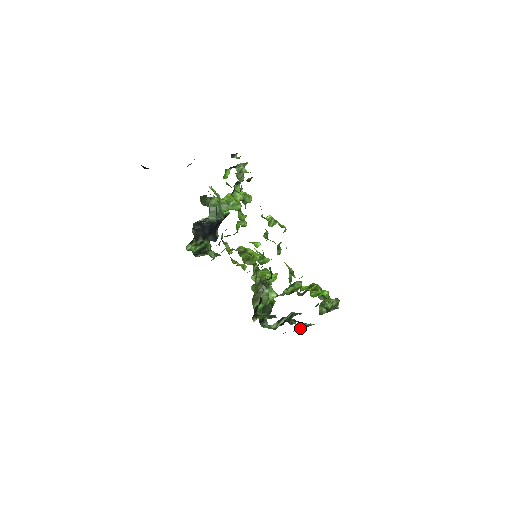
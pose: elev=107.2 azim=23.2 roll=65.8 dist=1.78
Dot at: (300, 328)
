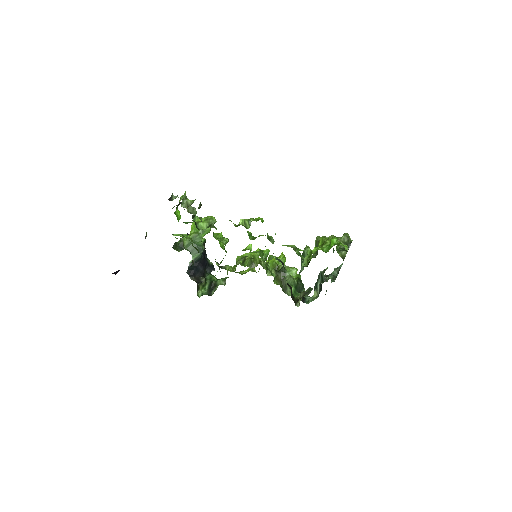
Dot at: (335, 277)
